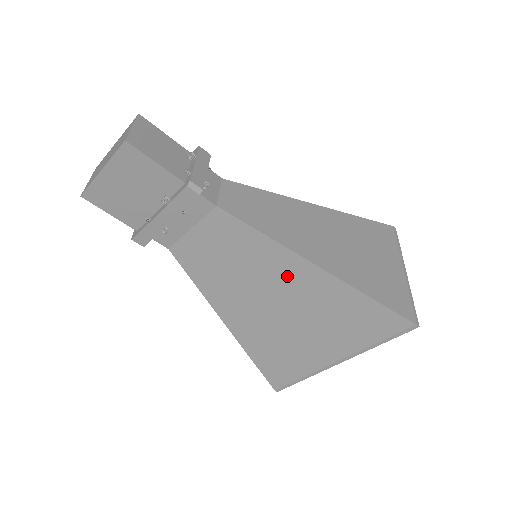
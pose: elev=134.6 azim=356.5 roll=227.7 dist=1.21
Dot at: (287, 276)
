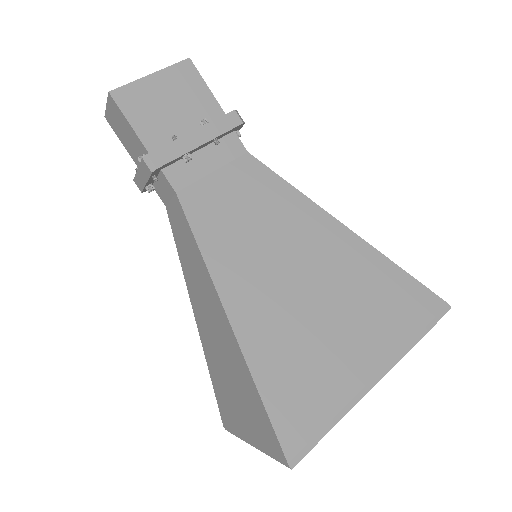
Dot at: (314, 237)
